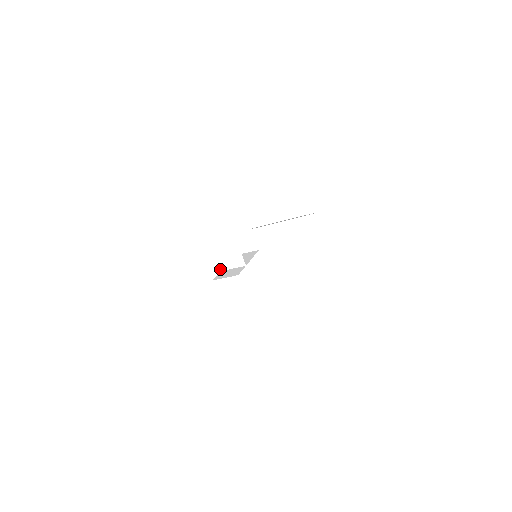
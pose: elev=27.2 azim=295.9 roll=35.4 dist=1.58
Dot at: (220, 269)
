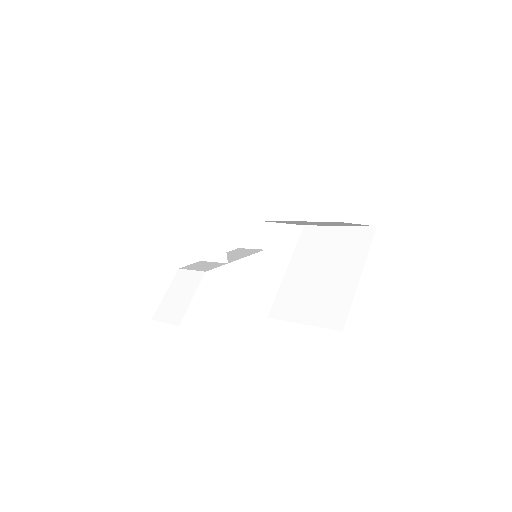
Dot at: occluded
